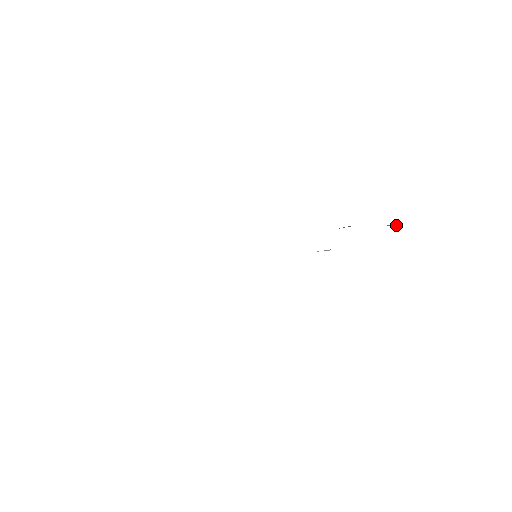
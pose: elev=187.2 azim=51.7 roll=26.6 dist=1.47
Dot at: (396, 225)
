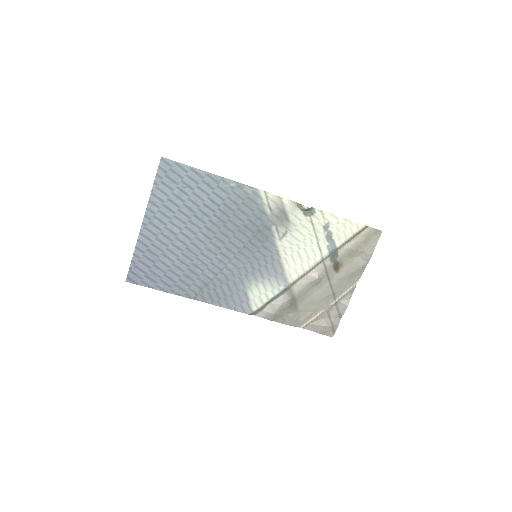
Dot at: (338, 318)
